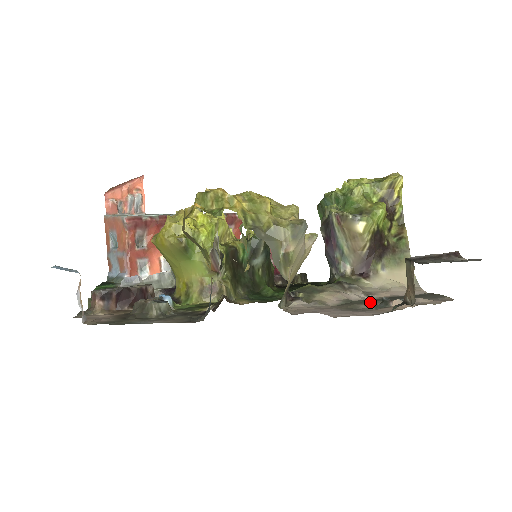
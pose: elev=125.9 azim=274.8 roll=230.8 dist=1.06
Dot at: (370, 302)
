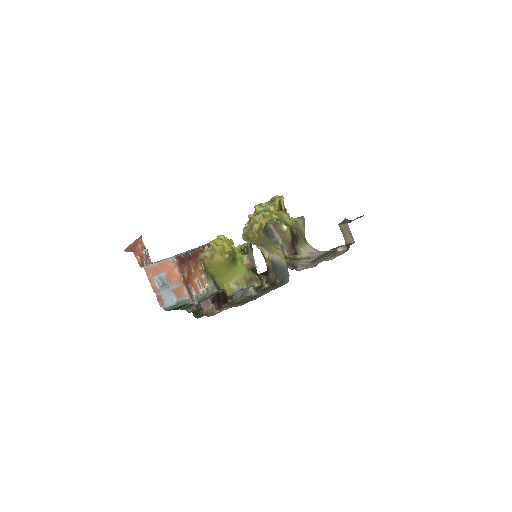
Dot at: occluded
